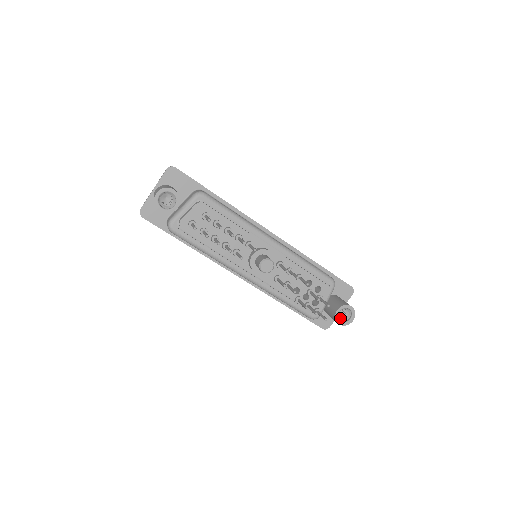
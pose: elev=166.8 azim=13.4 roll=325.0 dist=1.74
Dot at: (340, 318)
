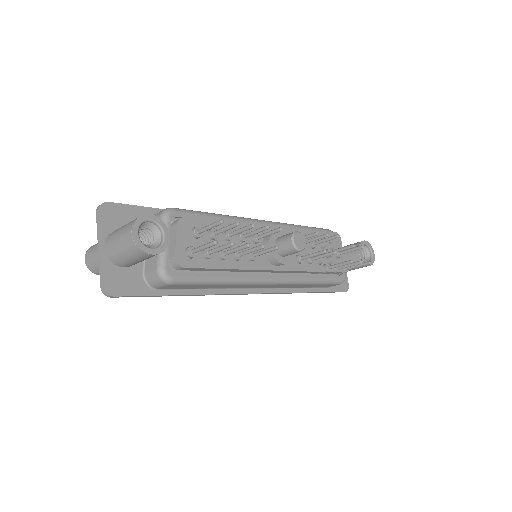
Dot at: occluded
